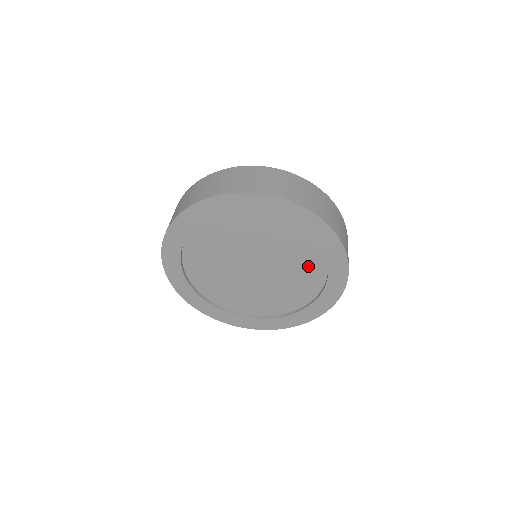
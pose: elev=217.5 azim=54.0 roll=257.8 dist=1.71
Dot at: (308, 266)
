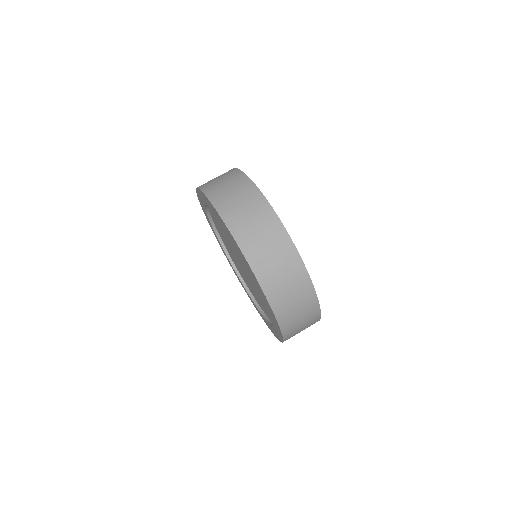
Dot at: occluded
